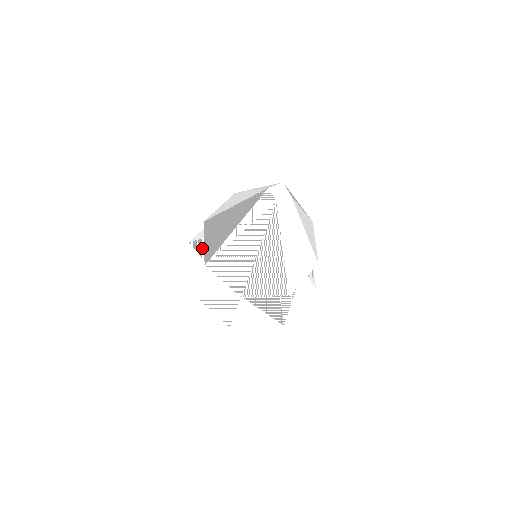
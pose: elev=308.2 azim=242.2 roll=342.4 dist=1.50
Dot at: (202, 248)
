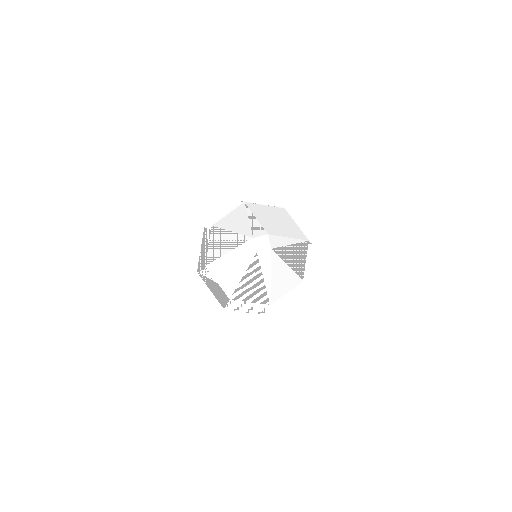
Dot at: occluded
